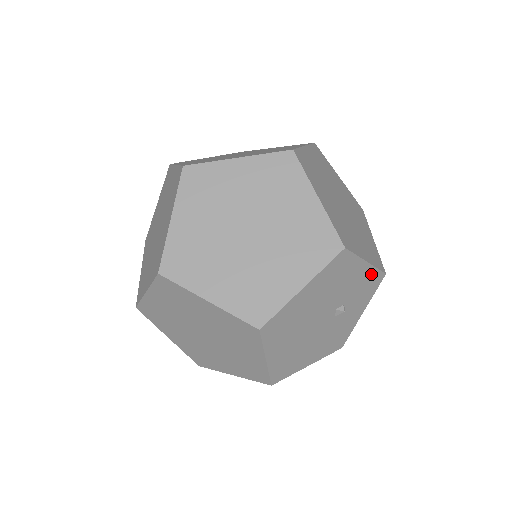
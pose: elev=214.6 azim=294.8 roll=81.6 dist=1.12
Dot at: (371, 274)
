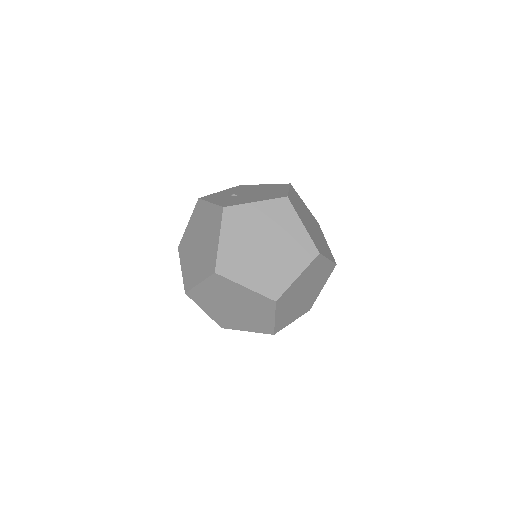
Dot at: occluded
